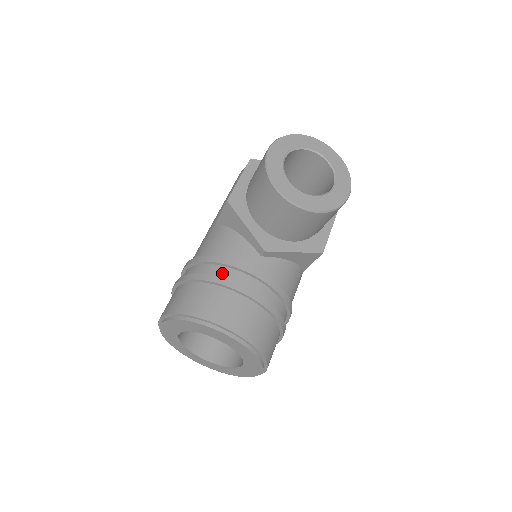
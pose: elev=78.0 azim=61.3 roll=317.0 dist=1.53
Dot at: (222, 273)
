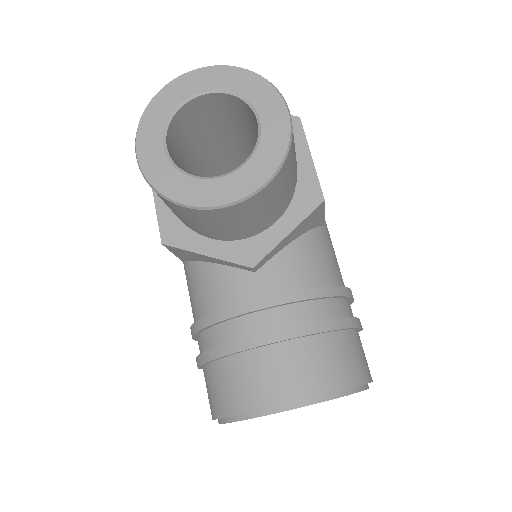
Dot at: (228, 333)
